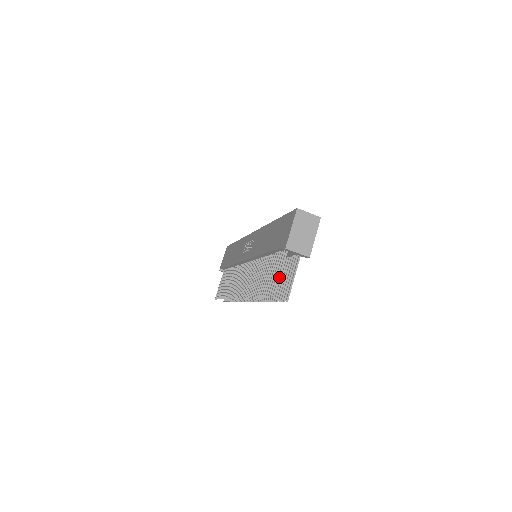
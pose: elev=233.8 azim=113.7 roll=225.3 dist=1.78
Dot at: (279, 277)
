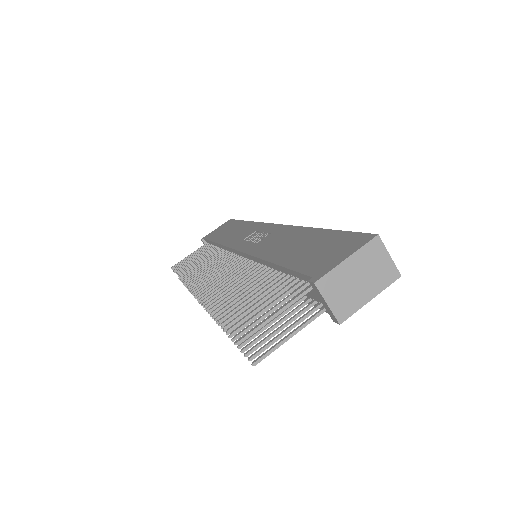
Dot at: (270, 318)
